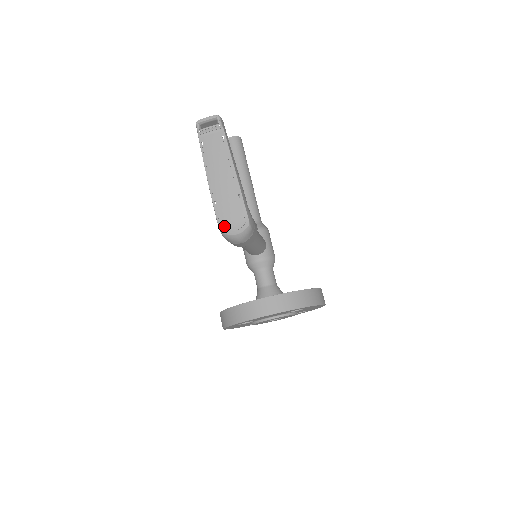
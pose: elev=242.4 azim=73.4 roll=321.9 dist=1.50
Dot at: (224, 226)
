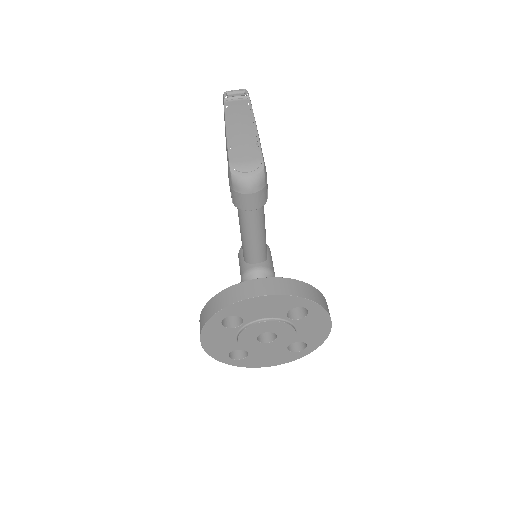
Dot at: (236, 167)
